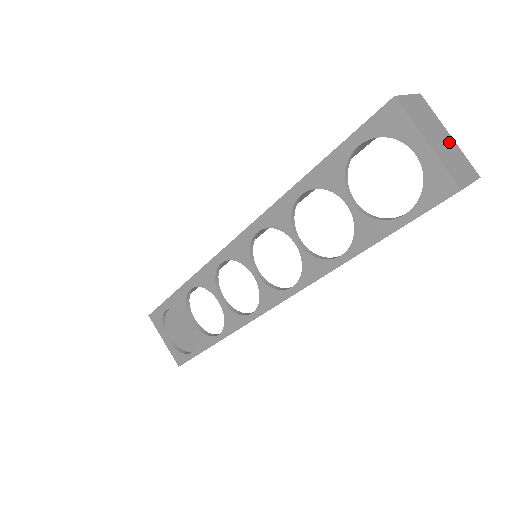
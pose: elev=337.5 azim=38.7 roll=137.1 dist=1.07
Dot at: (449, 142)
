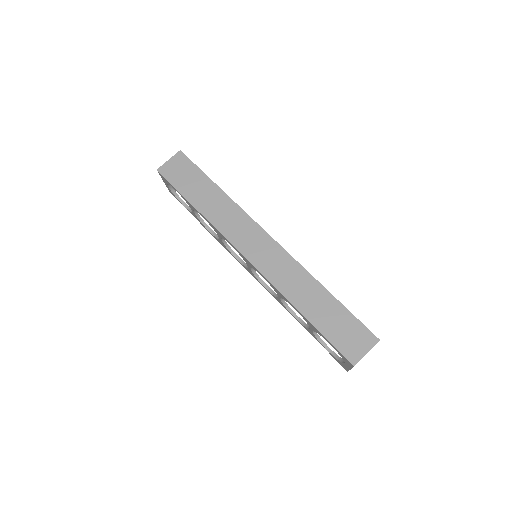
Dot at: occluded
